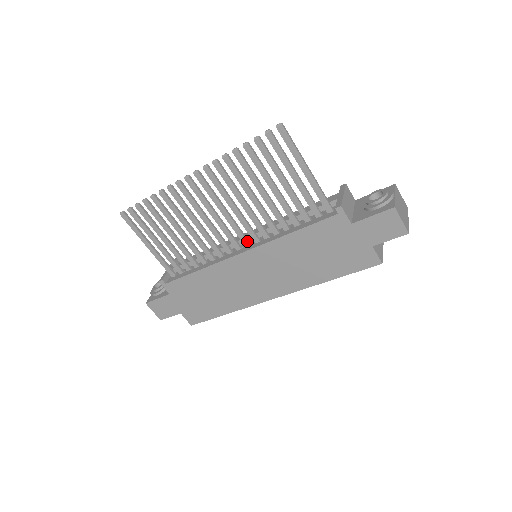
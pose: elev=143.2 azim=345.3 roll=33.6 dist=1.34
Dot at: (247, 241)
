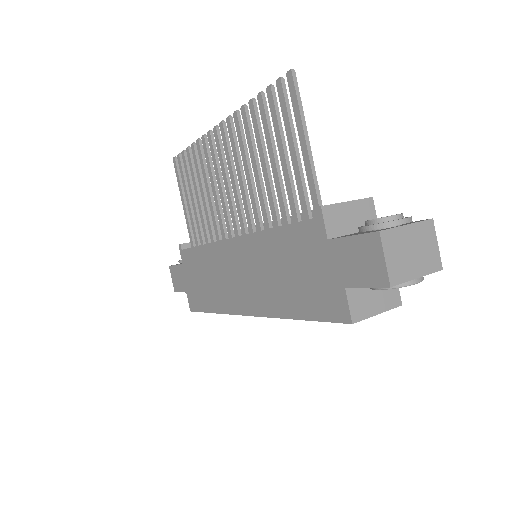
Dot at: (244, 228)
